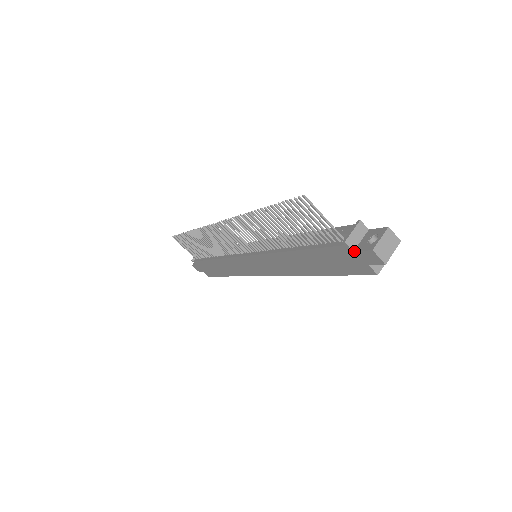
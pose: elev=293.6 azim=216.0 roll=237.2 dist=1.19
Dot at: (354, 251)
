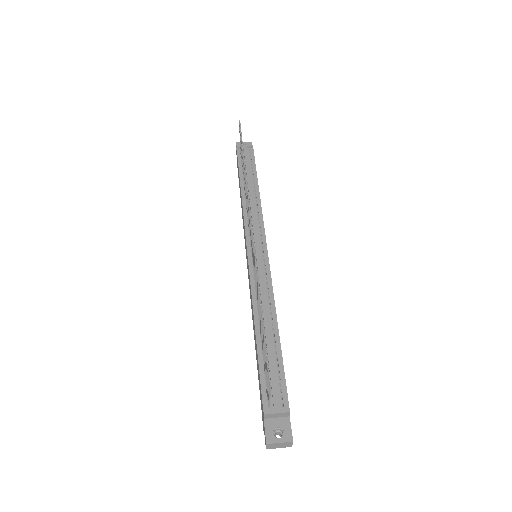
Dot at: (264, 420)
